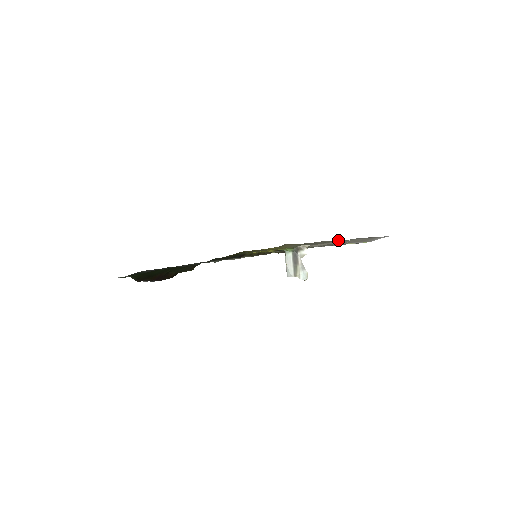
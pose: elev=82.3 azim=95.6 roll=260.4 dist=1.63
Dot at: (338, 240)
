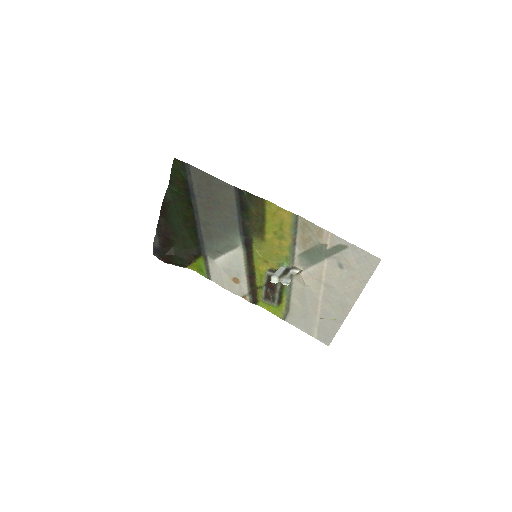
Dot at: (339, 239)
